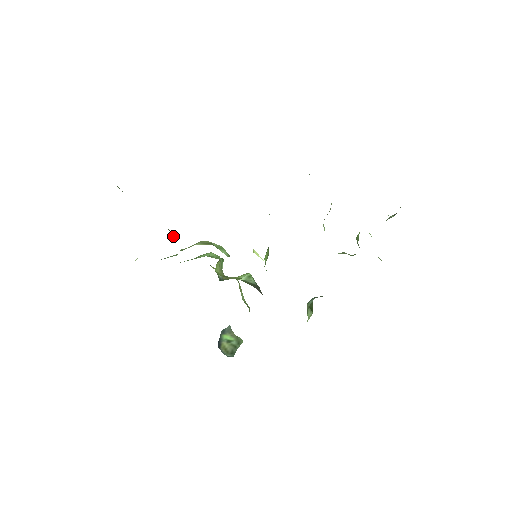
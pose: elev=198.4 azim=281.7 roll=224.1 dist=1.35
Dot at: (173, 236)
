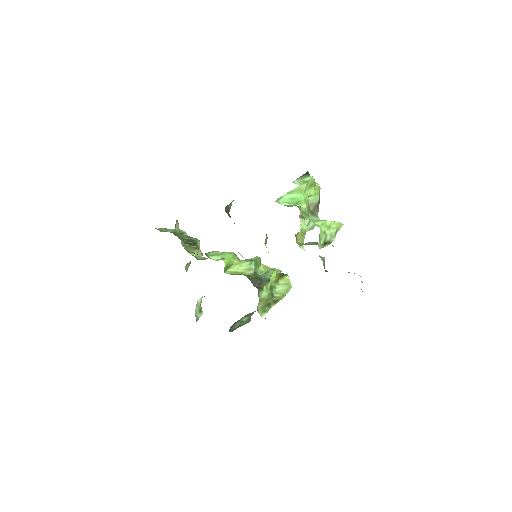
Dot at: (192, 251)
